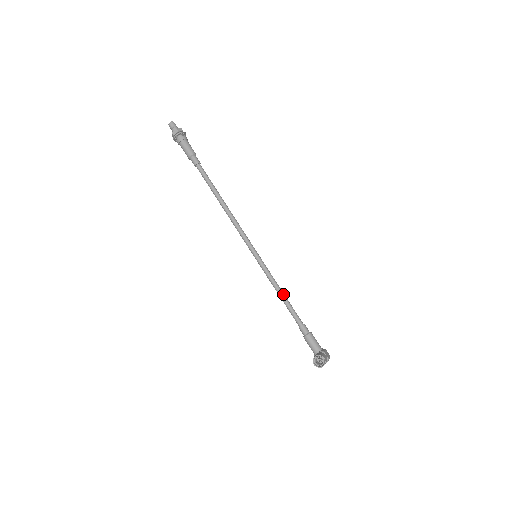
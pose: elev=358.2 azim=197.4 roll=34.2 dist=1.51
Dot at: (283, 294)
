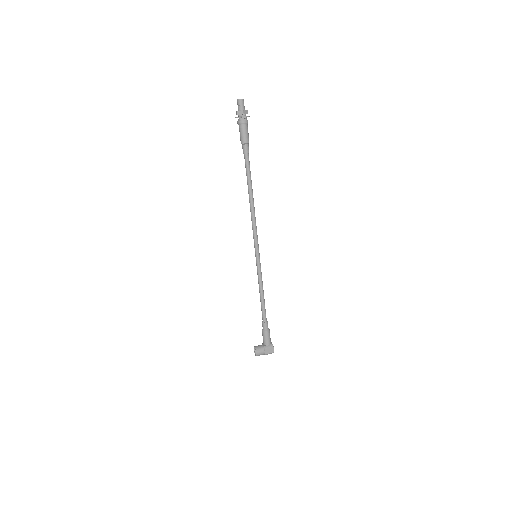
Dot at: (261, 294)
